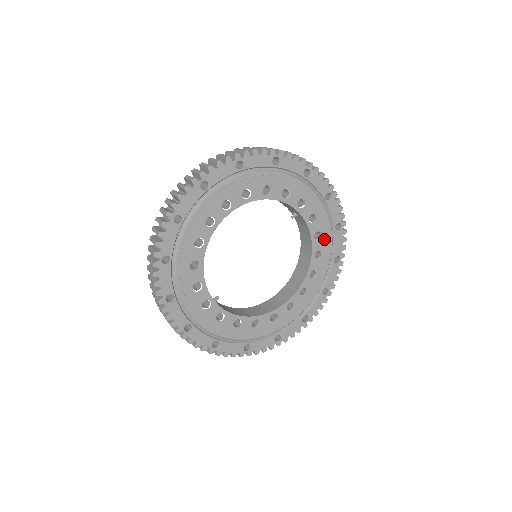
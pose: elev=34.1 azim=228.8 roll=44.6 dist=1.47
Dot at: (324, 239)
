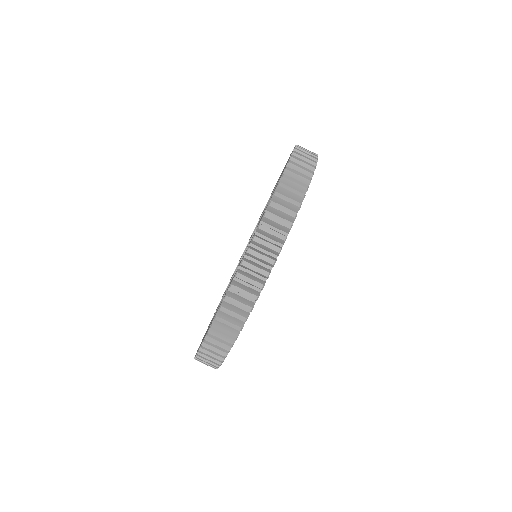
Dot at: occluded
